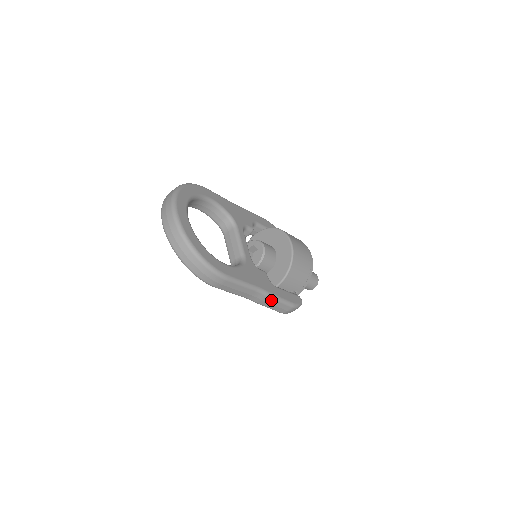
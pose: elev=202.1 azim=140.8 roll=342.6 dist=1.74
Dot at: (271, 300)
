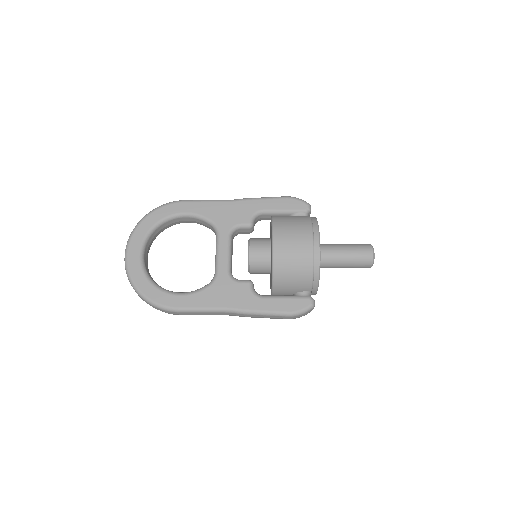
Dot at: (253, 315)
